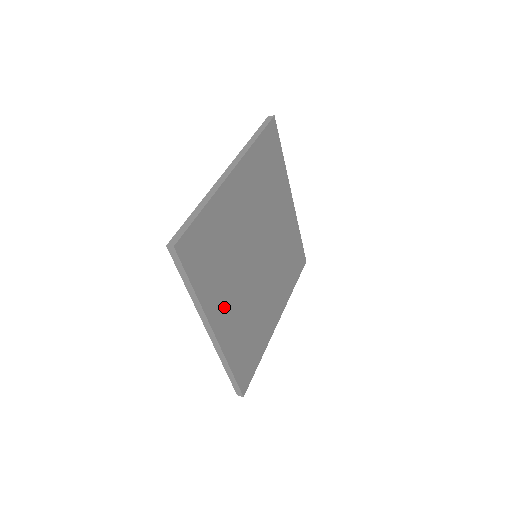
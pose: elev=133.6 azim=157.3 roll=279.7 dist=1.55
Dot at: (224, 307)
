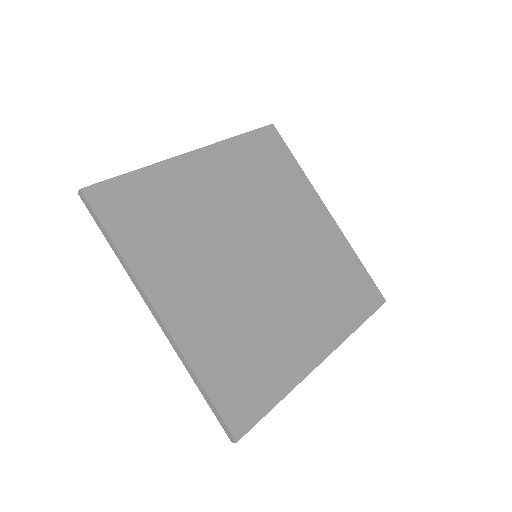
Dot at: (180, 288)
